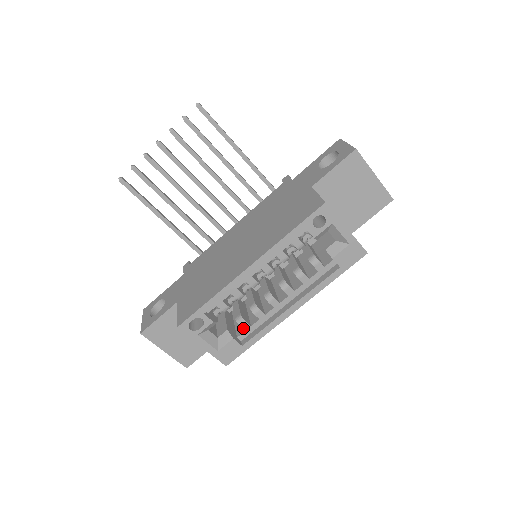
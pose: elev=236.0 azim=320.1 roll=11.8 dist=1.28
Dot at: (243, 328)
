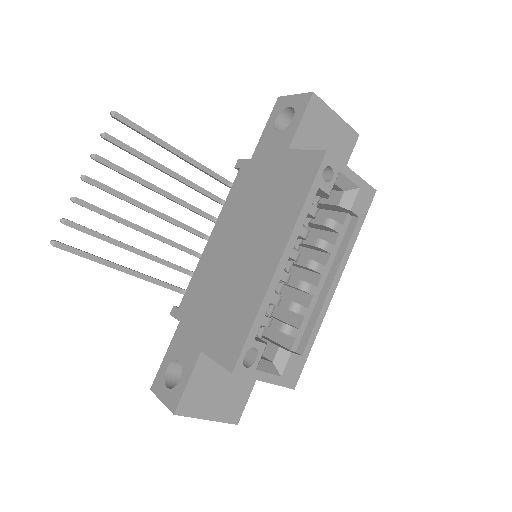
Dot at: (293, 336)
